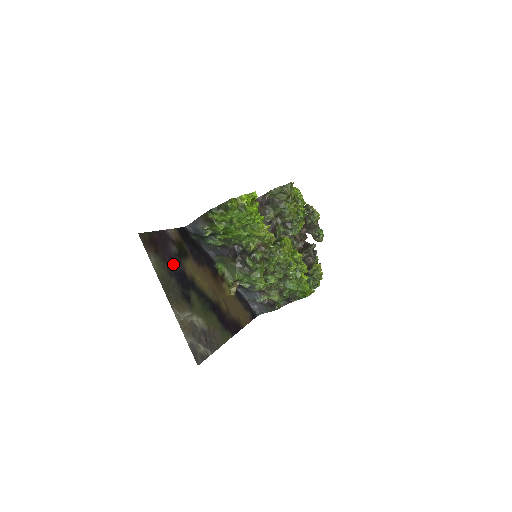
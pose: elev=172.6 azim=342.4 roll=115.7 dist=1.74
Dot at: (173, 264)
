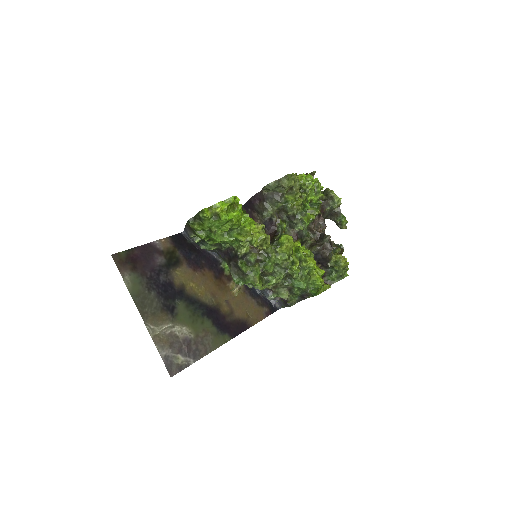
Dot at: (156, 277)
